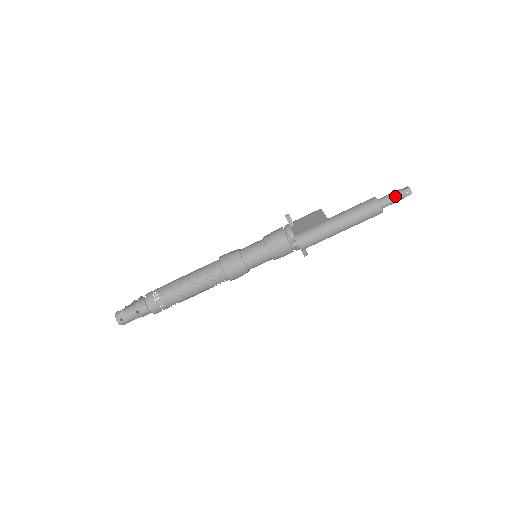
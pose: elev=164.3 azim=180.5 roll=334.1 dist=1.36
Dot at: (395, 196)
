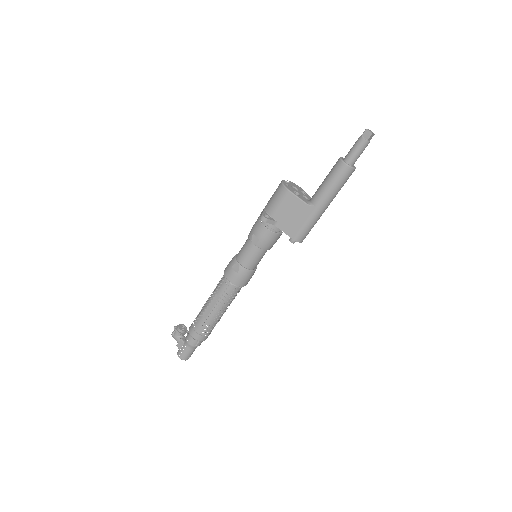
Dot at: (362, 150)
